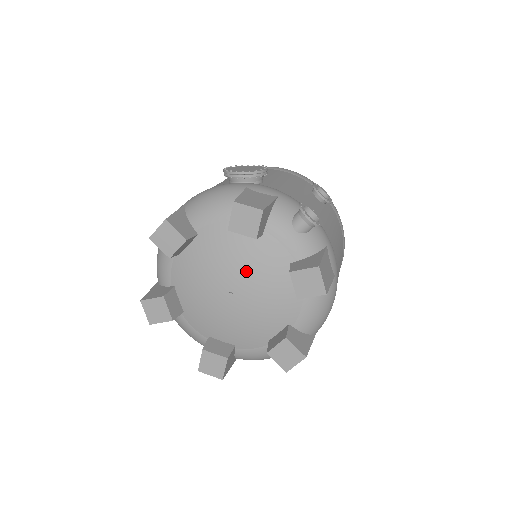
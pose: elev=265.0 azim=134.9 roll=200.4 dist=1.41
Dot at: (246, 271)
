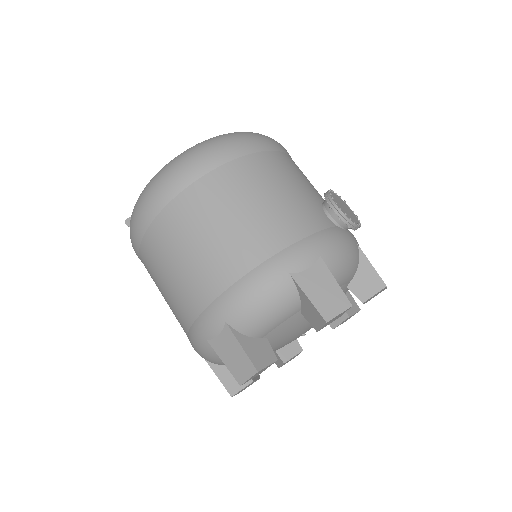
Dot at: occluded
